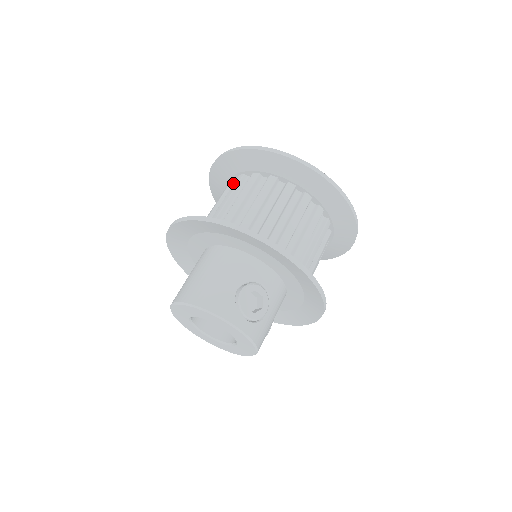
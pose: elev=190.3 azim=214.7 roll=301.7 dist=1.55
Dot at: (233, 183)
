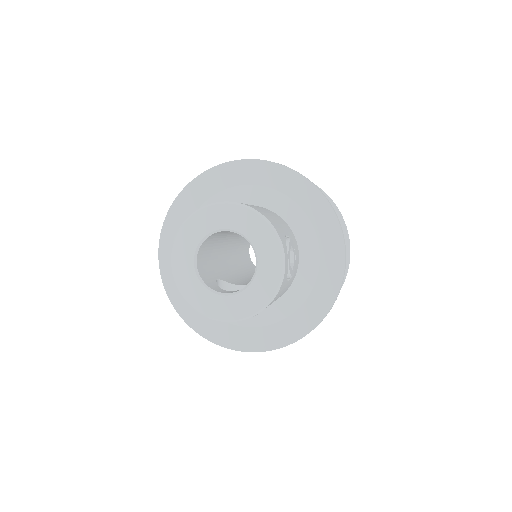
Dot at: occluded
